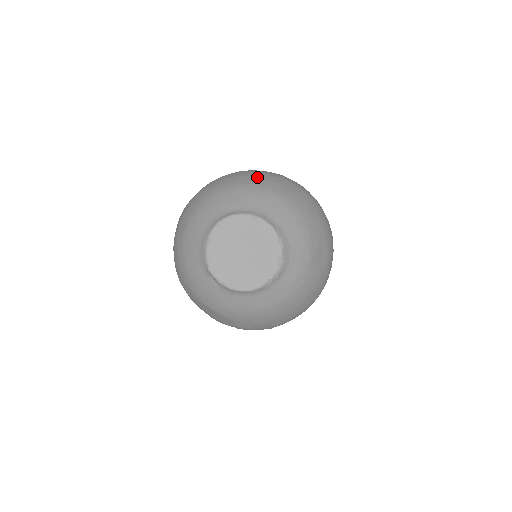
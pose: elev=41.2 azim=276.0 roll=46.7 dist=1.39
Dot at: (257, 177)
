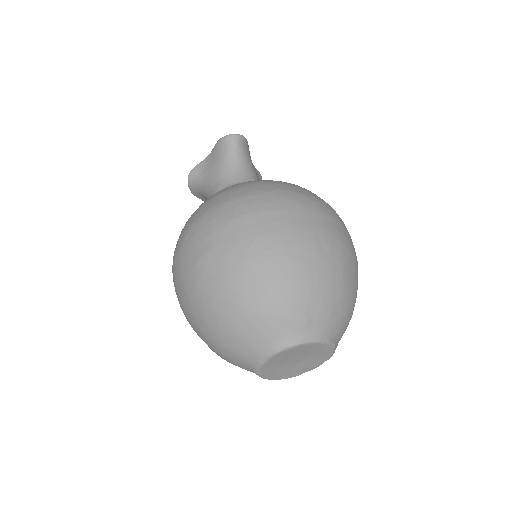
Dot at: (324, 265)
